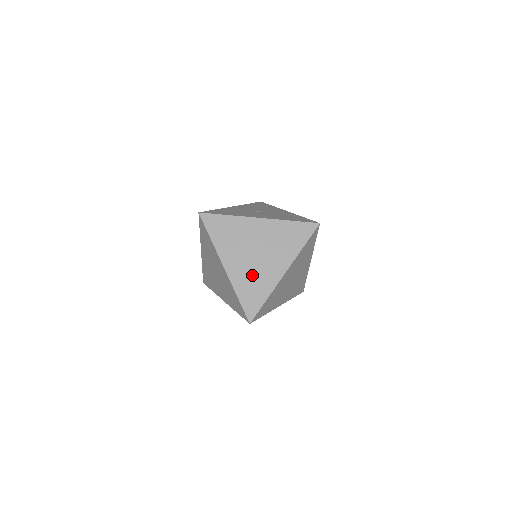
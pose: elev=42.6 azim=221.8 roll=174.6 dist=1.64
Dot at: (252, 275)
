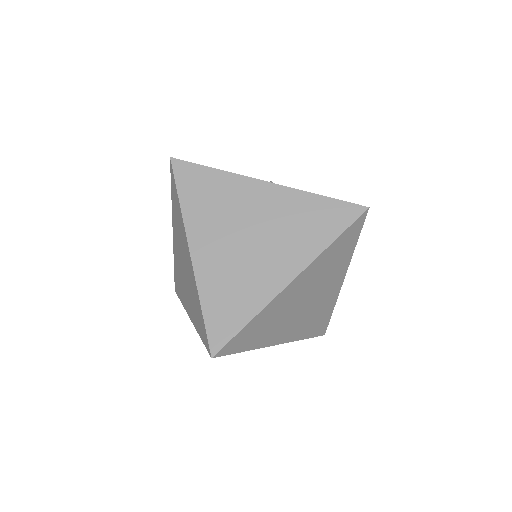
Dot at: (234, 273)
